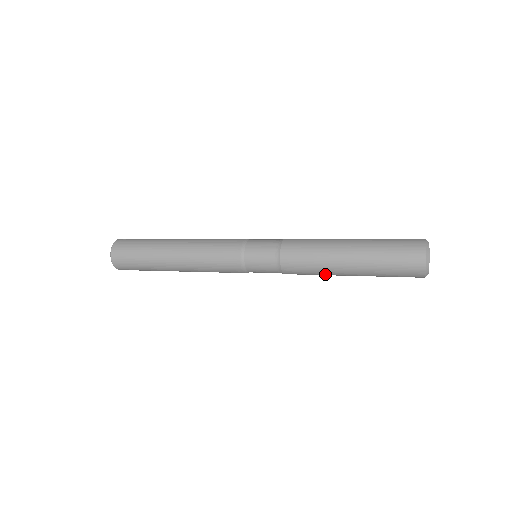
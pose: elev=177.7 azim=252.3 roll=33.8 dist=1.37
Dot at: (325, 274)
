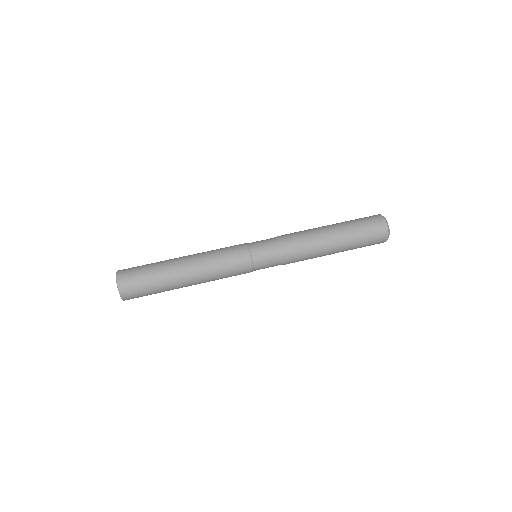
Dot at: occluded
